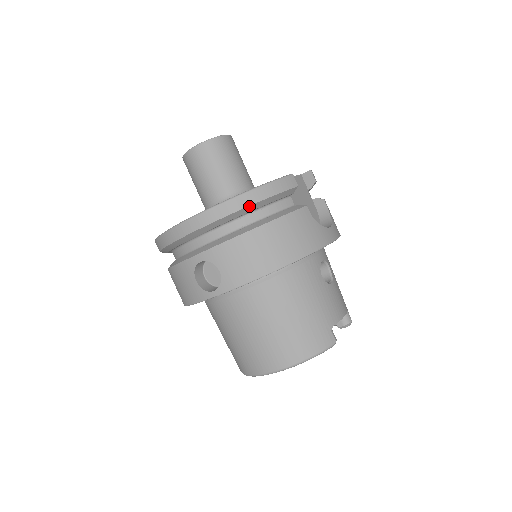
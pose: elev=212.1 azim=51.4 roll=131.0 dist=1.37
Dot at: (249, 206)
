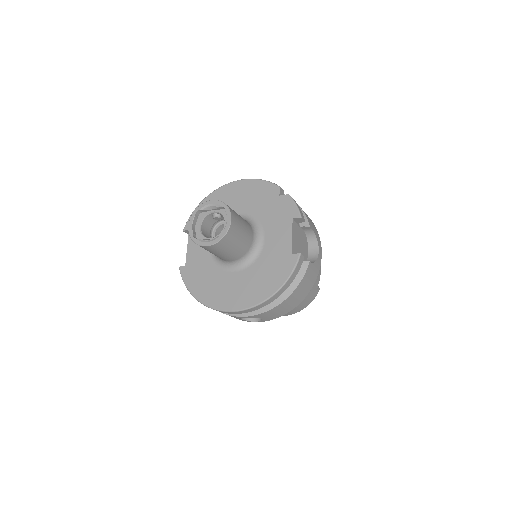
Dot at: occluded
